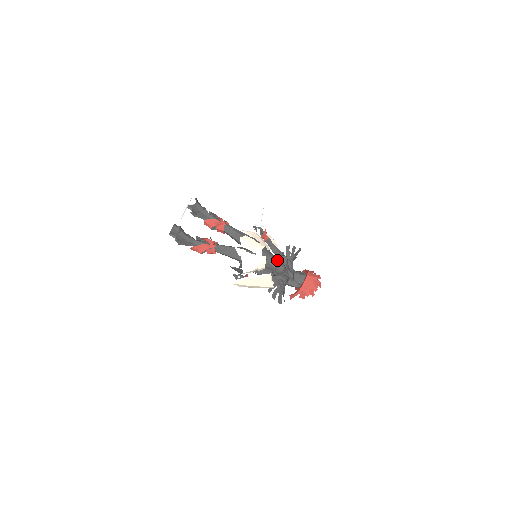
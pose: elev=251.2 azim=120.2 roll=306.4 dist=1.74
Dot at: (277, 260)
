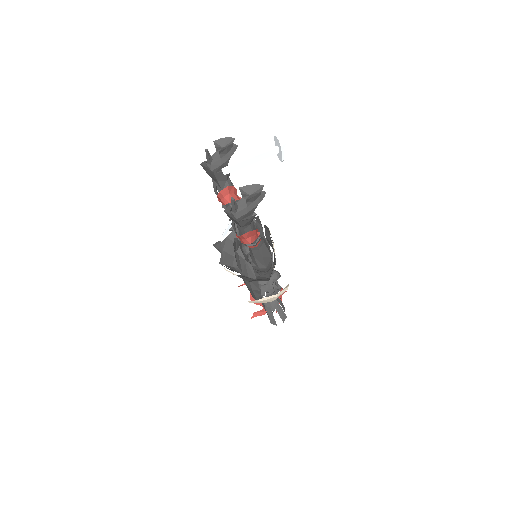
Dot at: occluded
